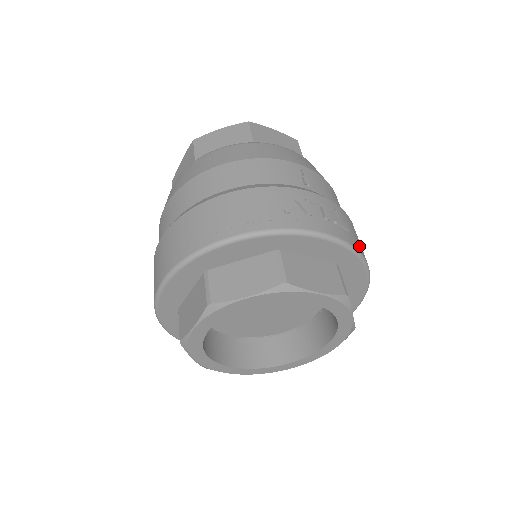
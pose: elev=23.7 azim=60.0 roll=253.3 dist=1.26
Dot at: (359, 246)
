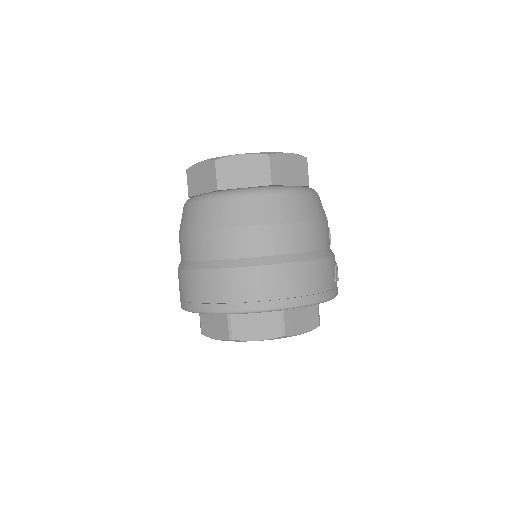
Dot at: occluded
